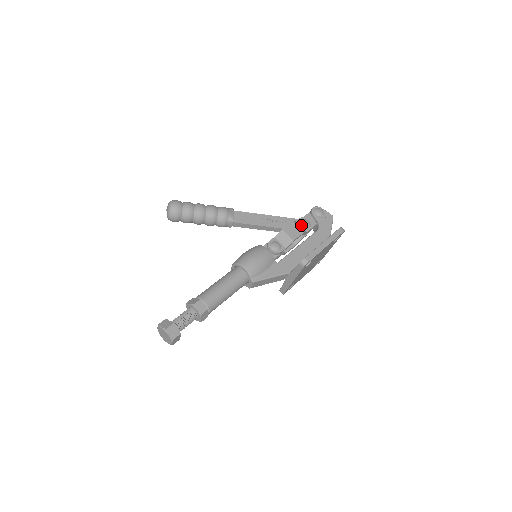
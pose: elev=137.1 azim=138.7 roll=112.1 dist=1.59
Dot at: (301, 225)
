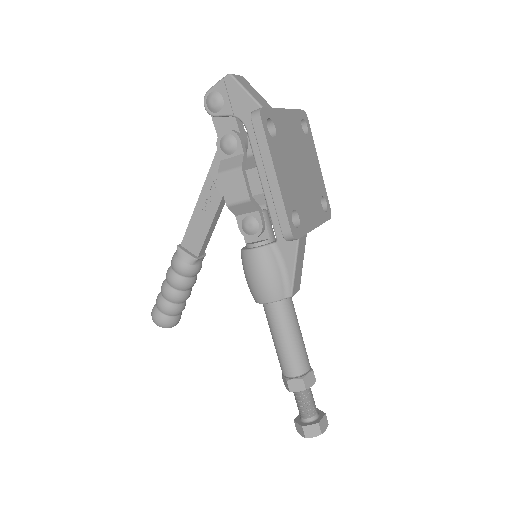
Dot at: (229, 155)
